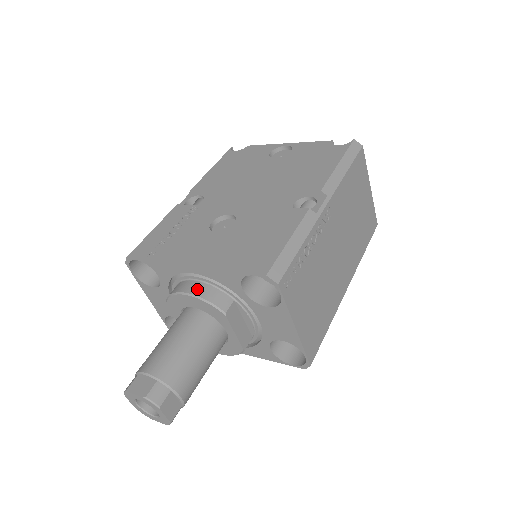
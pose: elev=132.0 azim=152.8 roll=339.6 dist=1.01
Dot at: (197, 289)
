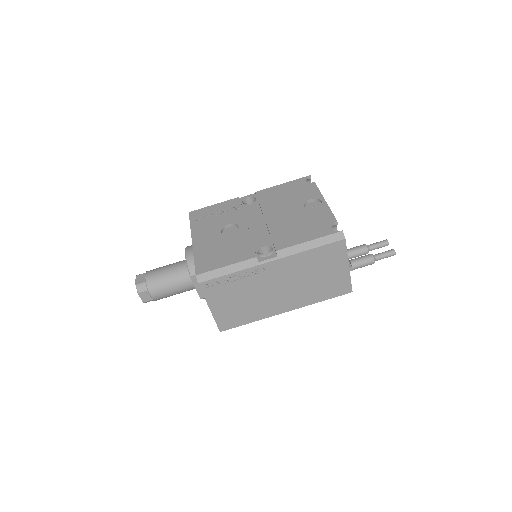
Dot at: (190, 255)
